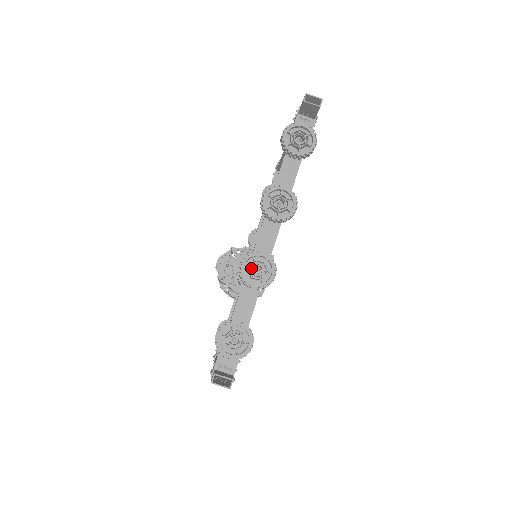
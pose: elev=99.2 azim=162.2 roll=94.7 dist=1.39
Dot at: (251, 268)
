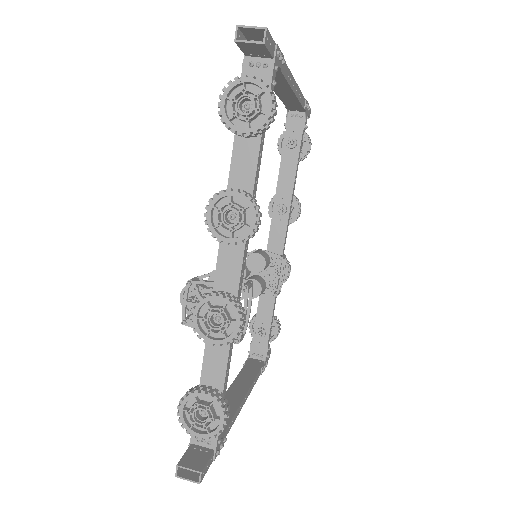
Dot at: (205, 319)
